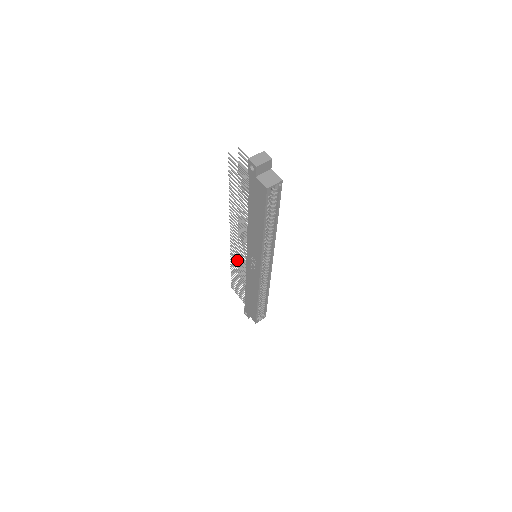
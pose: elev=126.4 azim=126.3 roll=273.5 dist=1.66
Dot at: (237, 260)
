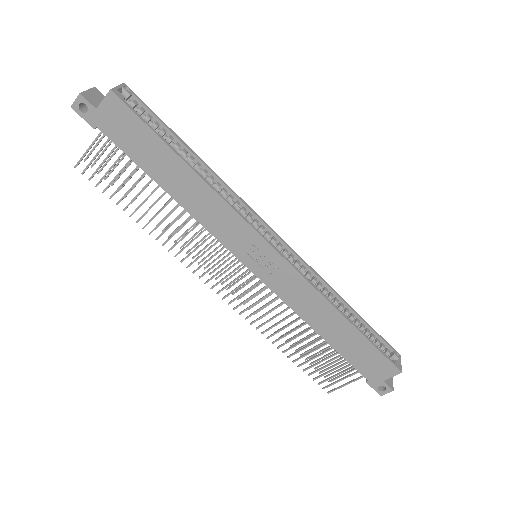
Dot at: (264, 315)
